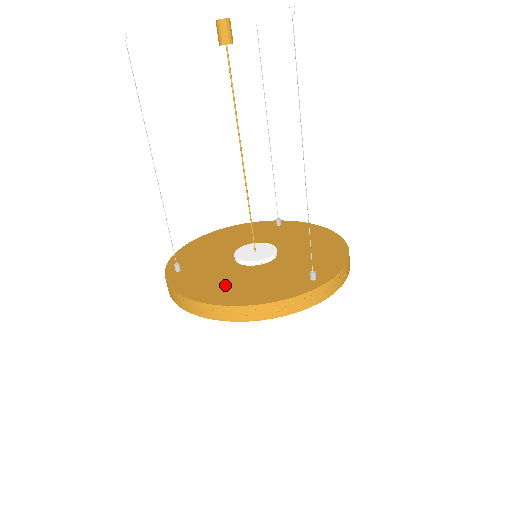
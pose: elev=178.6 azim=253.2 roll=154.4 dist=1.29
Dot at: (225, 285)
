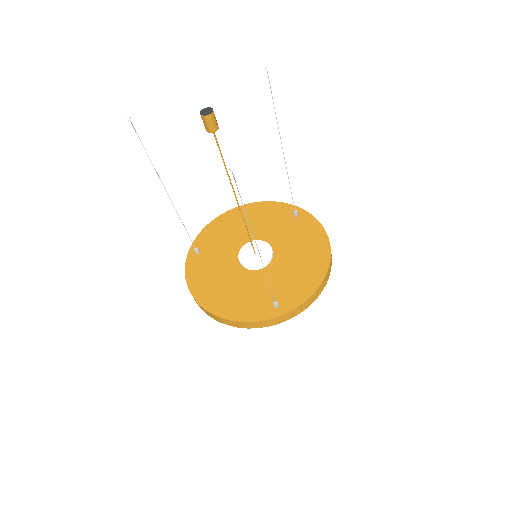
Dot at: (218, 286)
